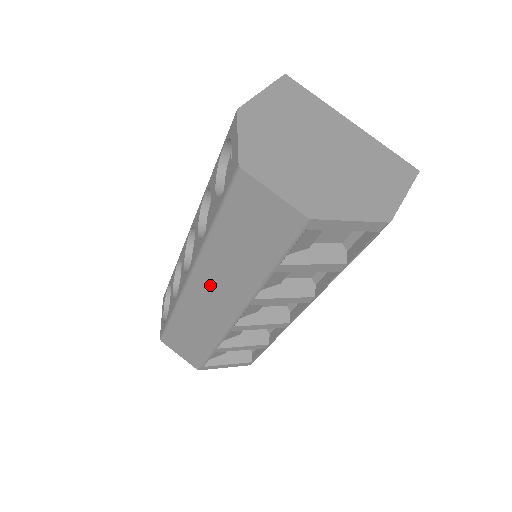
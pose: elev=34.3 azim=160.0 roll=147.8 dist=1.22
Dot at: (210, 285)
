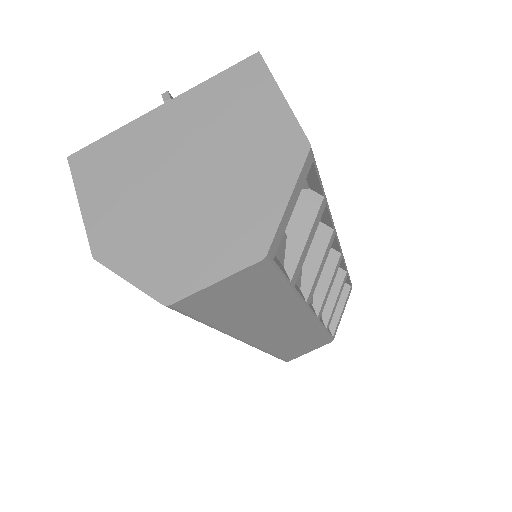
Dot at: (268, 332)
